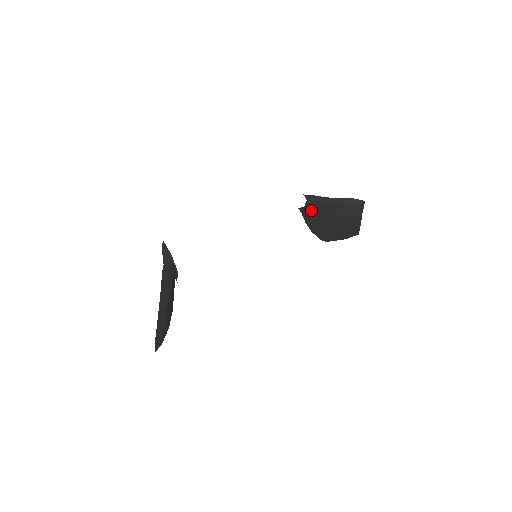
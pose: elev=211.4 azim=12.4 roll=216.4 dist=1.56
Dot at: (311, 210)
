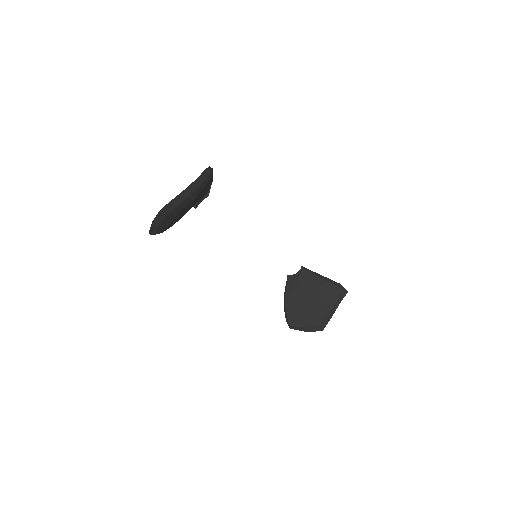
Dot at: (300, 279)
